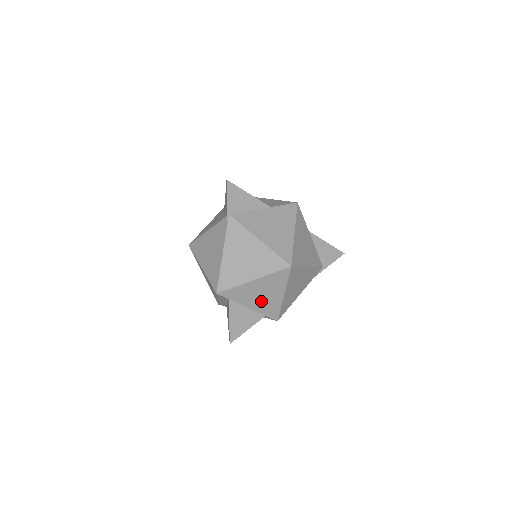
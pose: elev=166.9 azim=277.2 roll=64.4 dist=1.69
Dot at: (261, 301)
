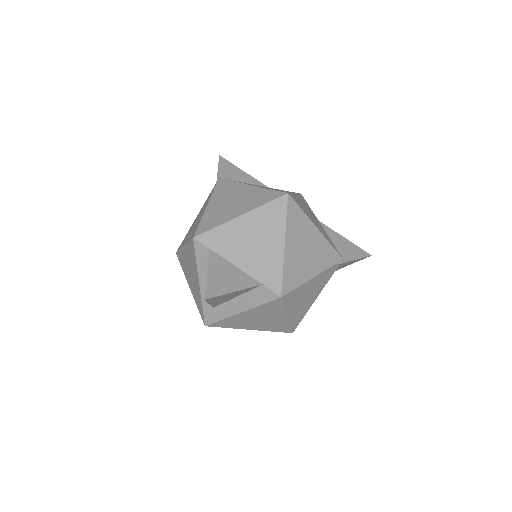
Dot at: (254, 254)
